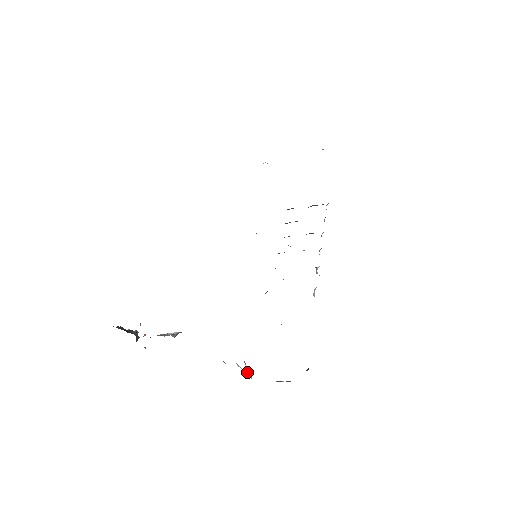
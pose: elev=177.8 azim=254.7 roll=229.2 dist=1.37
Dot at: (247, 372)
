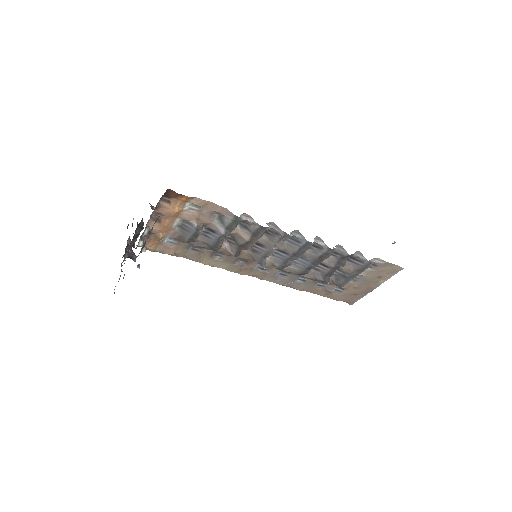
Dot at: (145, 244)
